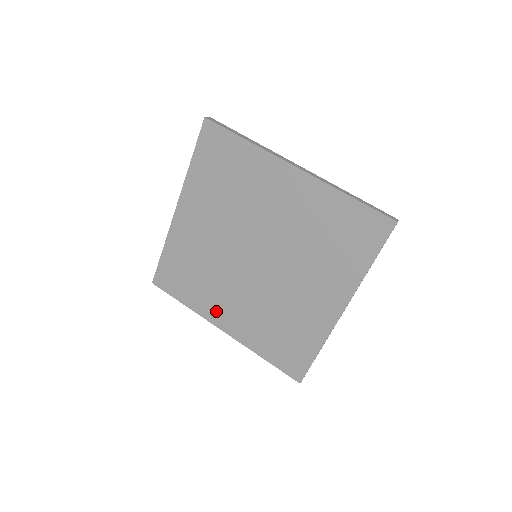
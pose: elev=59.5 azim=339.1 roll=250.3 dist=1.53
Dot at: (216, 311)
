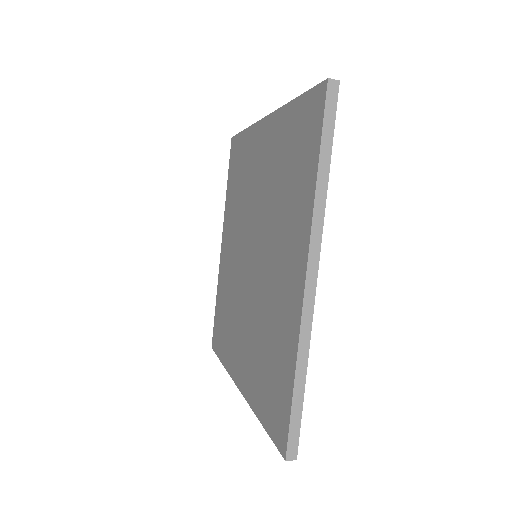
Dot at: (235, 358)
